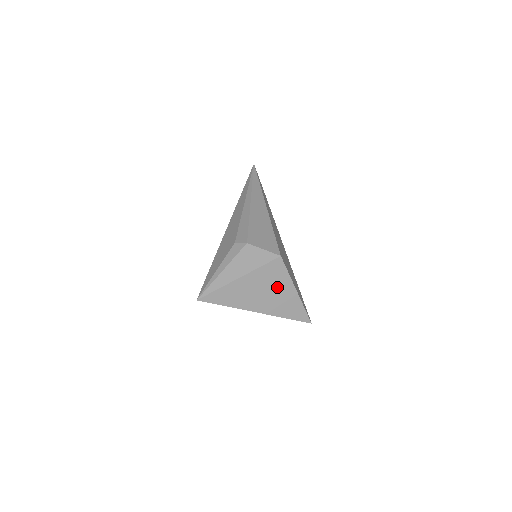
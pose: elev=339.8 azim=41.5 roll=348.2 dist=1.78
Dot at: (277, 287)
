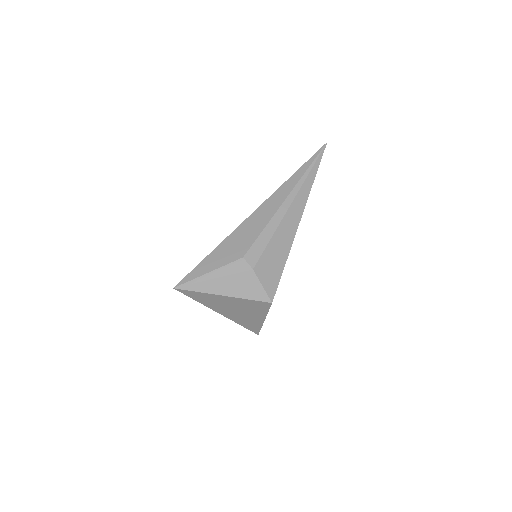
Dot at: (251, 312)
